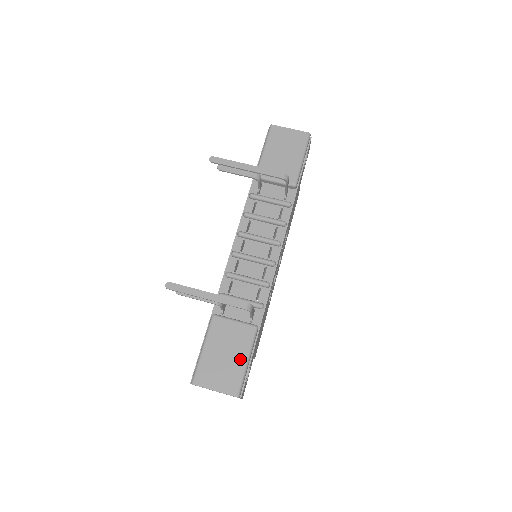
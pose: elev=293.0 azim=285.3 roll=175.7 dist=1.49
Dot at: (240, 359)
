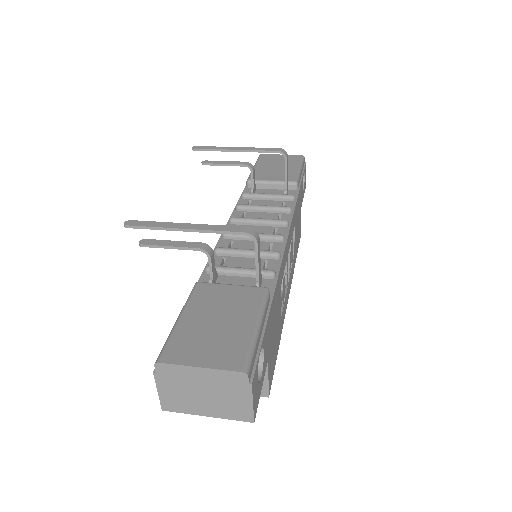
Dot at: (244, 323)
